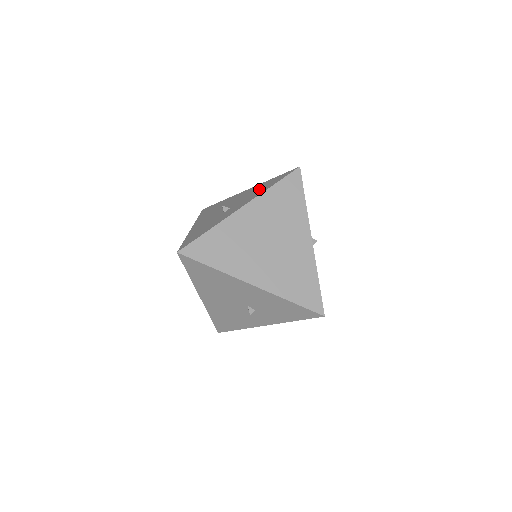
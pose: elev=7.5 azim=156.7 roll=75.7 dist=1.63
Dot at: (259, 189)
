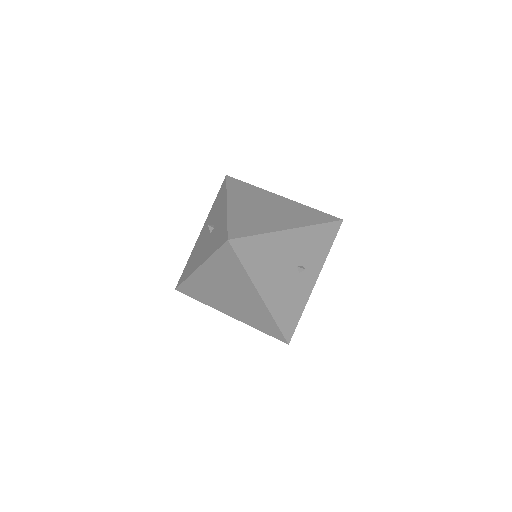
Dot at: (217, 205)
